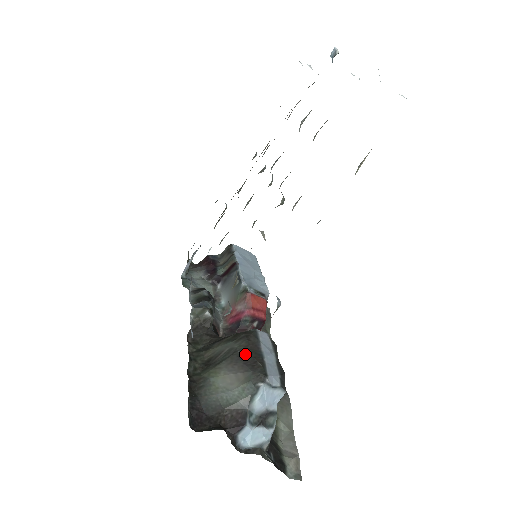
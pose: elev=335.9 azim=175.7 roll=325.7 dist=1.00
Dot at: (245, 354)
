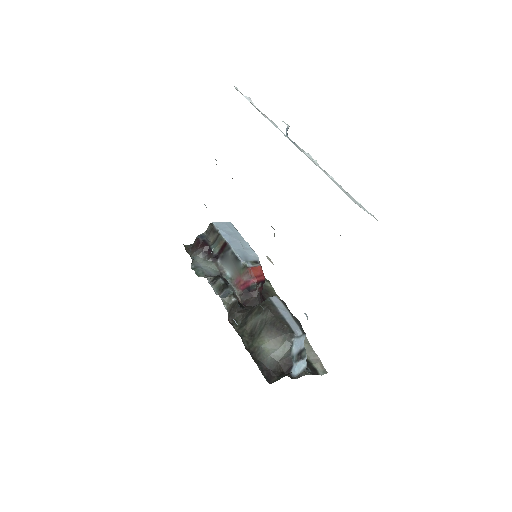
Dot at: (273, 322)
